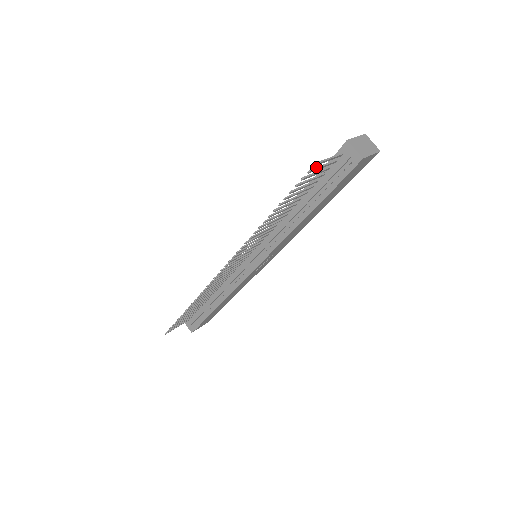
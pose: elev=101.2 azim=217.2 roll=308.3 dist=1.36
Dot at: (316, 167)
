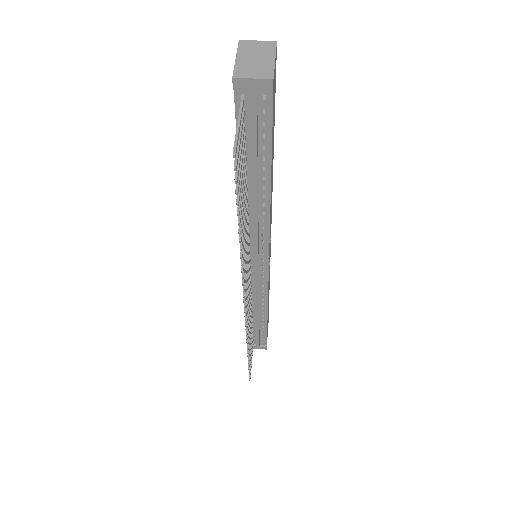
Dot at: occluded
